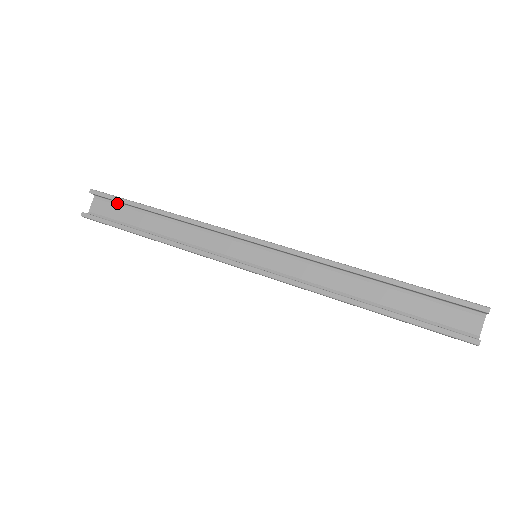
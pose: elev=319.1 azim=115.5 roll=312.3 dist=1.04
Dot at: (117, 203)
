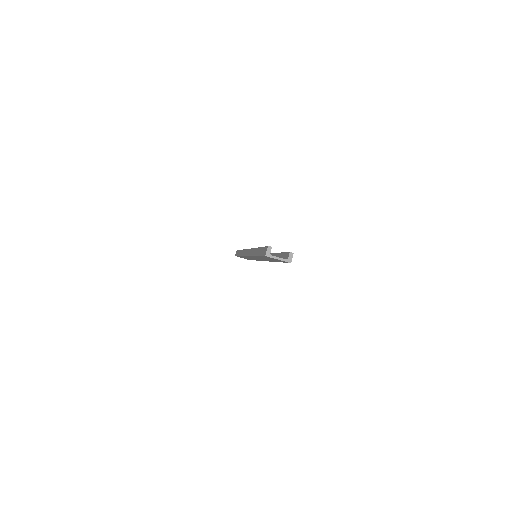
Dot at: occluded
